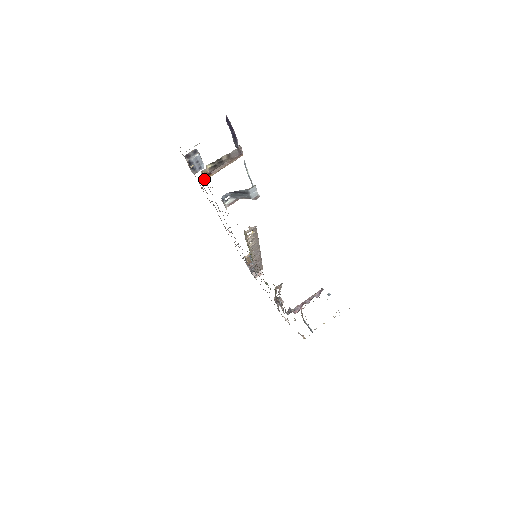
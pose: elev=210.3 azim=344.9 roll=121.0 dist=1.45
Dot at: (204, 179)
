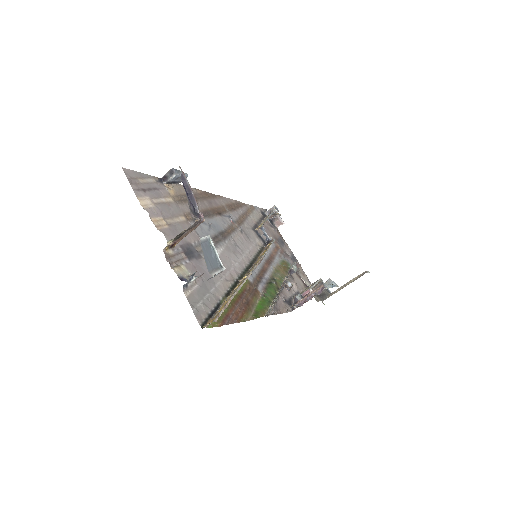
Dot at: (170, 250)
